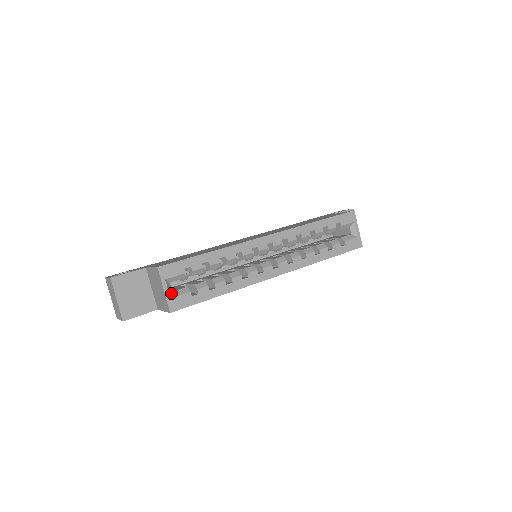
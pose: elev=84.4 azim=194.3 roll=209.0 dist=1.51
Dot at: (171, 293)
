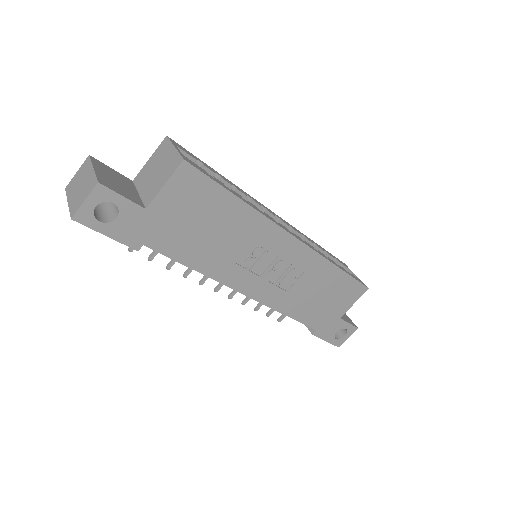
Dot at: occluded
